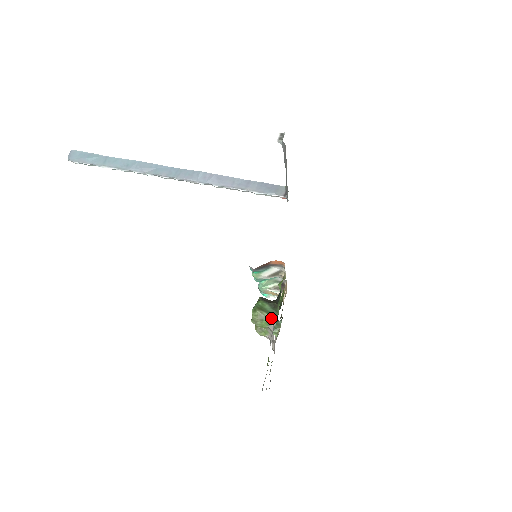
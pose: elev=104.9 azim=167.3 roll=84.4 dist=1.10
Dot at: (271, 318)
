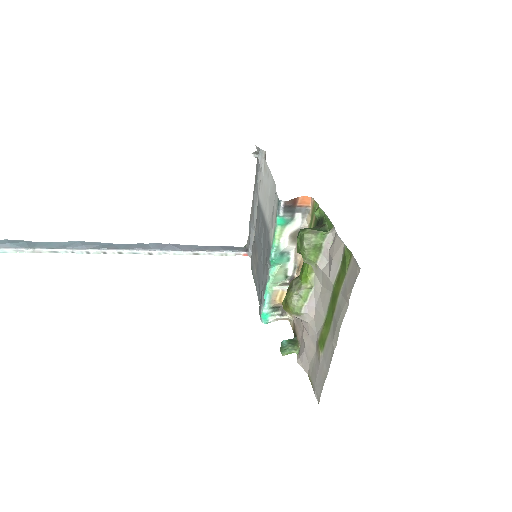
Dot at: (324, 231)
